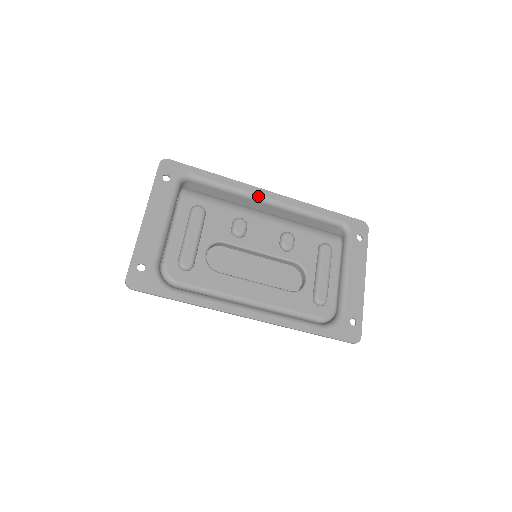
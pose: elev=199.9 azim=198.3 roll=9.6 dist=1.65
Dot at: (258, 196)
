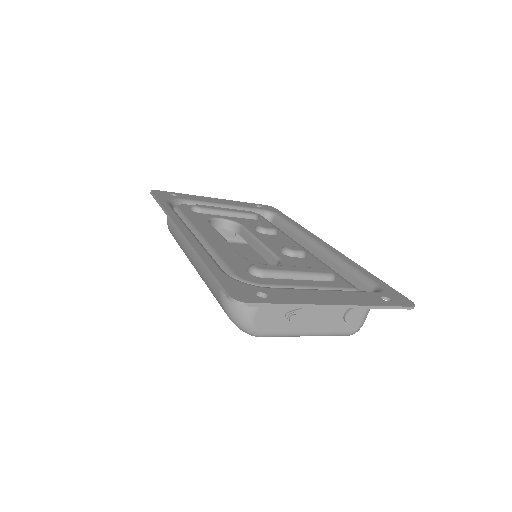
Dot at: (312, 239)
